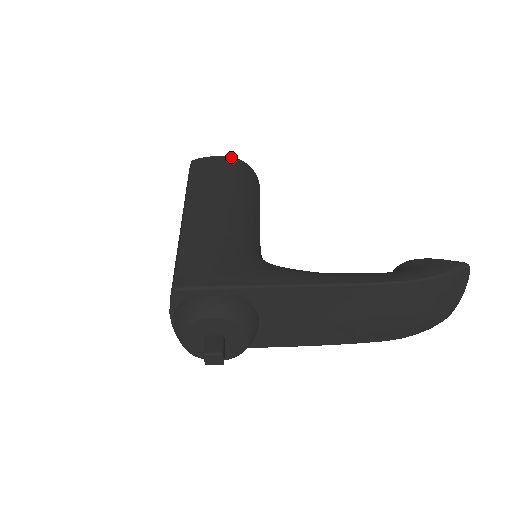
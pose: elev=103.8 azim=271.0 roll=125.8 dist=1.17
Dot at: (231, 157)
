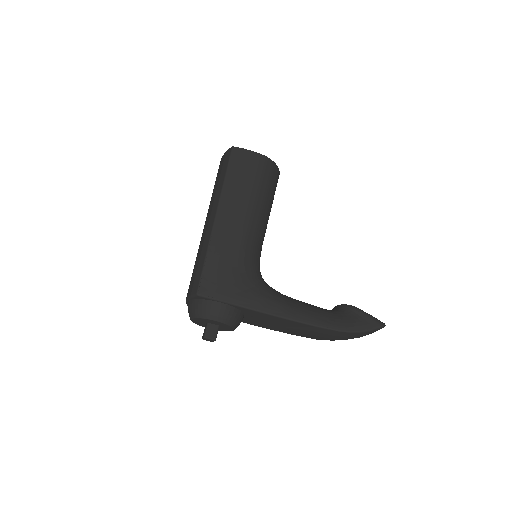
Dot at: (265, 157)
